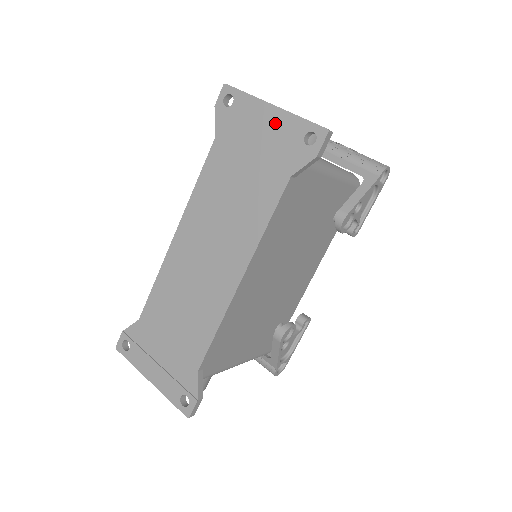
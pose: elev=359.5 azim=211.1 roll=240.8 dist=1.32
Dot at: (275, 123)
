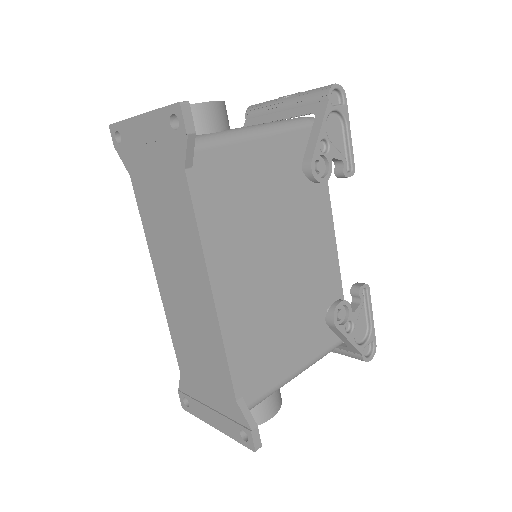
Dot at: (149, 130)
